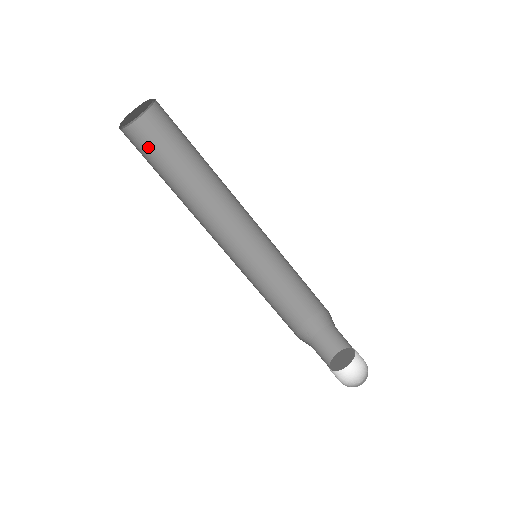
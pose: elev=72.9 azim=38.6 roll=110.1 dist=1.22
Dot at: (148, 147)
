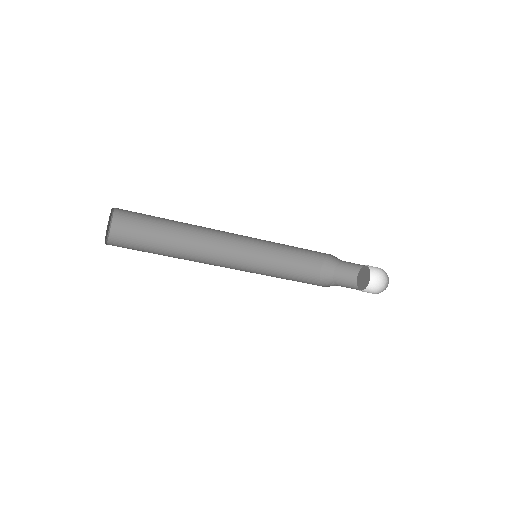
Dot at: (133, 235)
